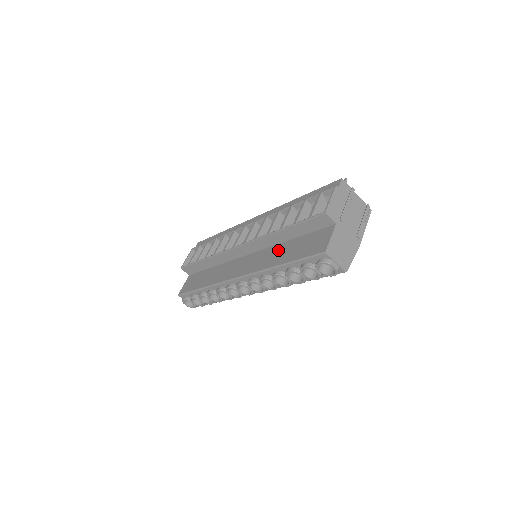
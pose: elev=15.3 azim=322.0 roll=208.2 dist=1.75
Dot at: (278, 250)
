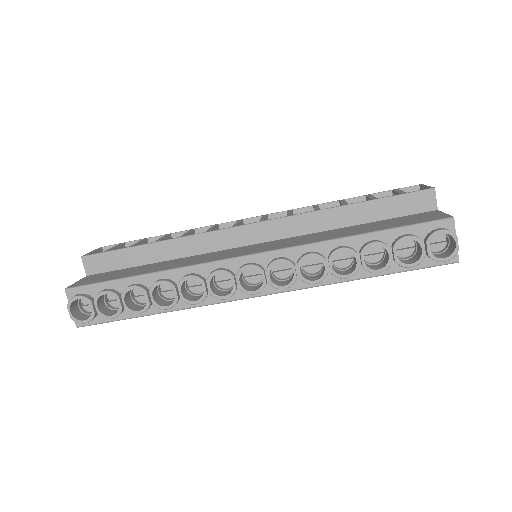
Dot at: (332, 232)
